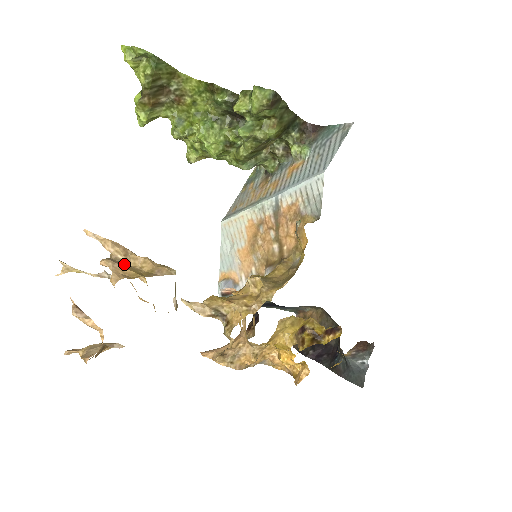
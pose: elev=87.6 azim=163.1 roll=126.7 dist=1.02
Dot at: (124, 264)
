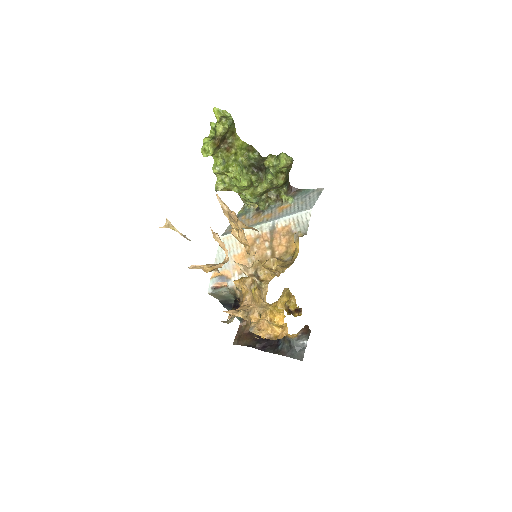
Dot at: occluded
